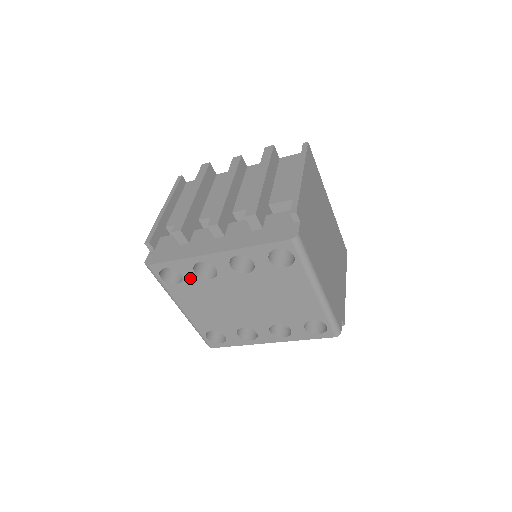
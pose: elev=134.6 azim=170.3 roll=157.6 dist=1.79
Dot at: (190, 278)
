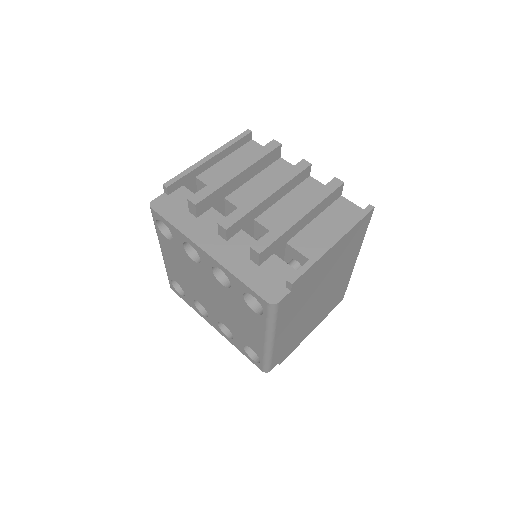
Dot at: (178, 245)
